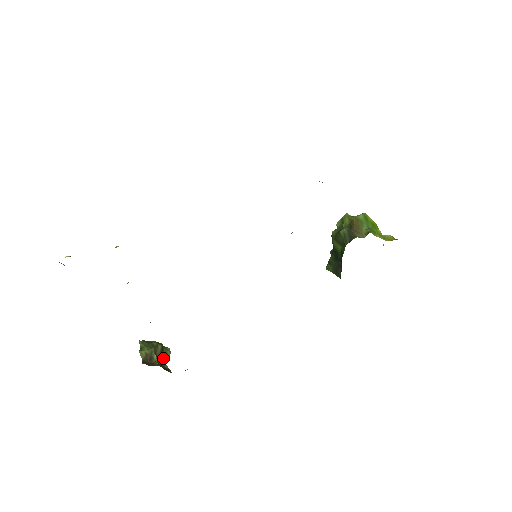
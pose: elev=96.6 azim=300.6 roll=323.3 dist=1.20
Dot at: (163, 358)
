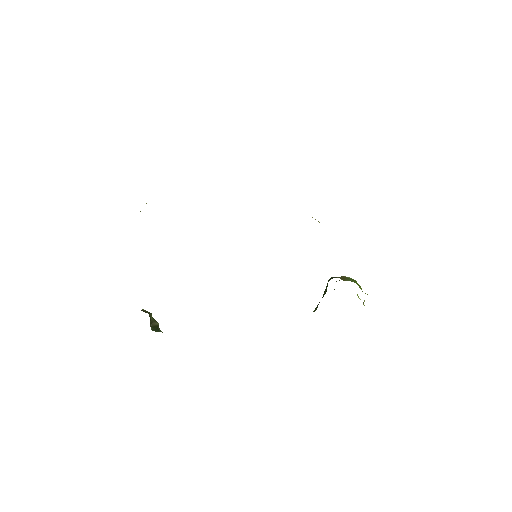
Dot at: (155, 329)
